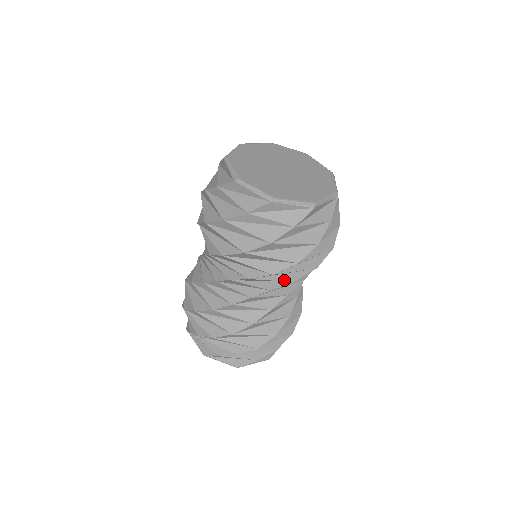
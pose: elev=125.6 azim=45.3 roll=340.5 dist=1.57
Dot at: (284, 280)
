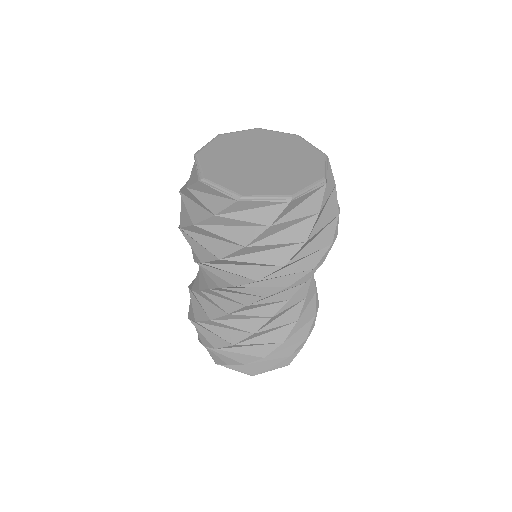
Dot at: (316, 266)
